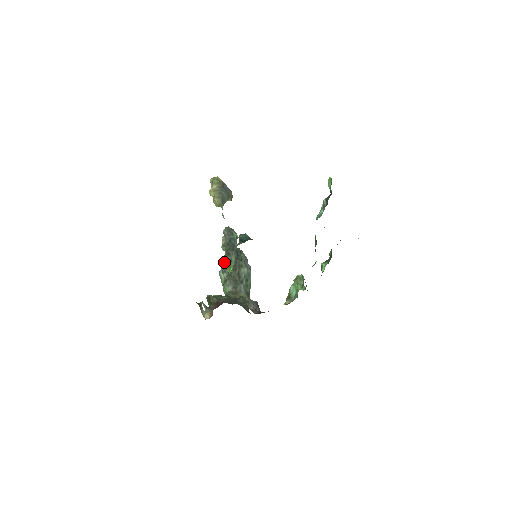
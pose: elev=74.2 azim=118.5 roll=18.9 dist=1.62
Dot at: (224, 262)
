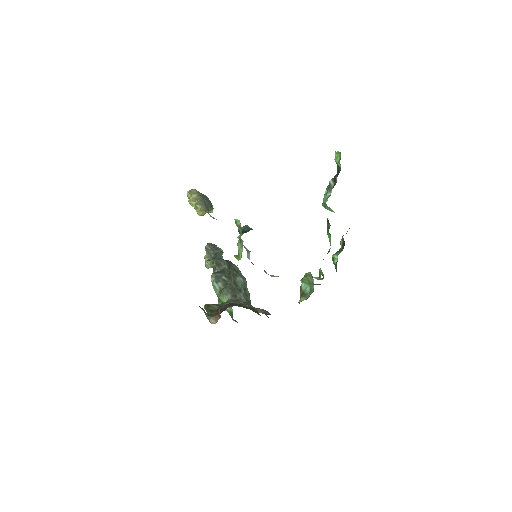
Dot at: (215, 273)
